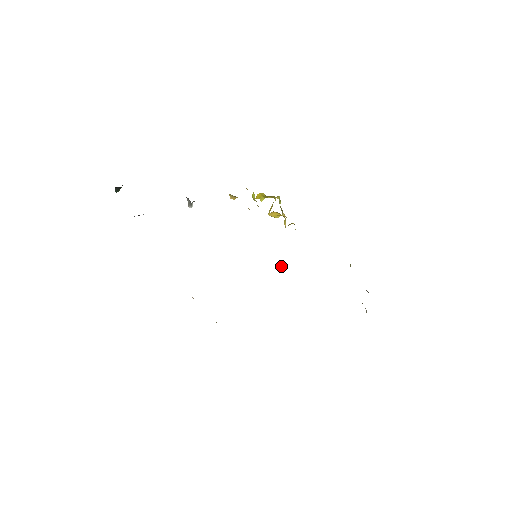
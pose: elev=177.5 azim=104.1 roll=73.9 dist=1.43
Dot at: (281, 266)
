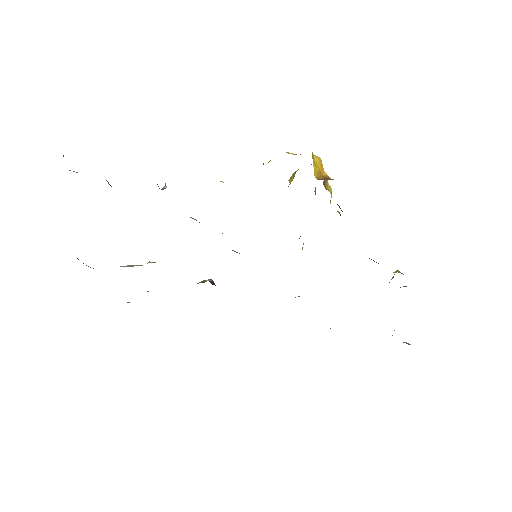
Dot at: occluded
